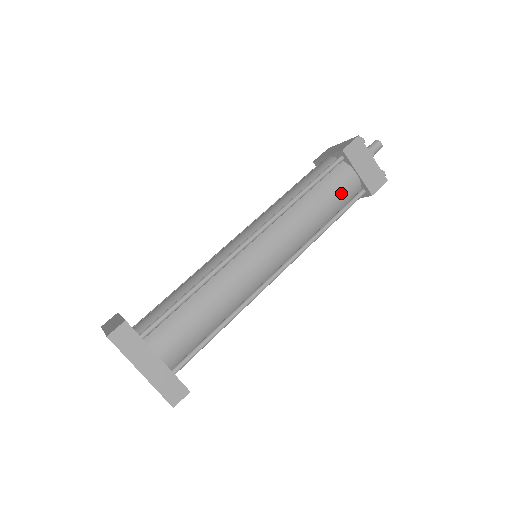
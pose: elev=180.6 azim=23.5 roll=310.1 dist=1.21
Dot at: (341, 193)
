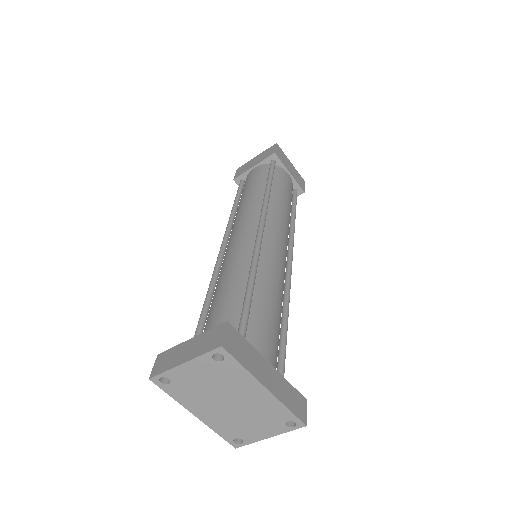
Dot at: (289, 189)
